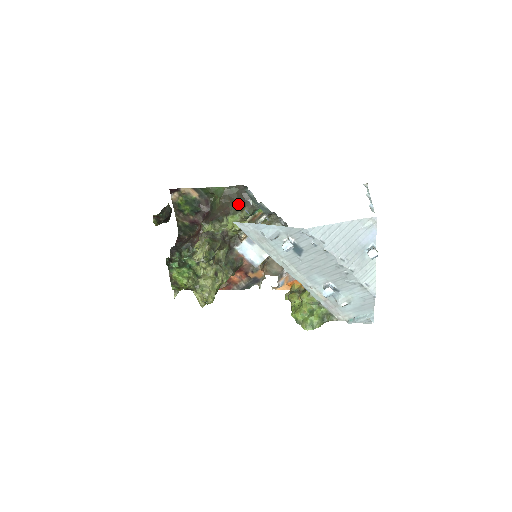
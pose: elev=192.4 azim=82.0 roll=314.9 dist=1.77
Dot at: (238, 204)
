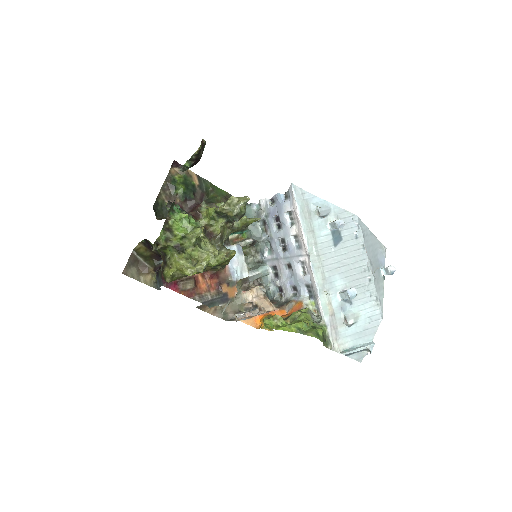
Dot at: occluded
